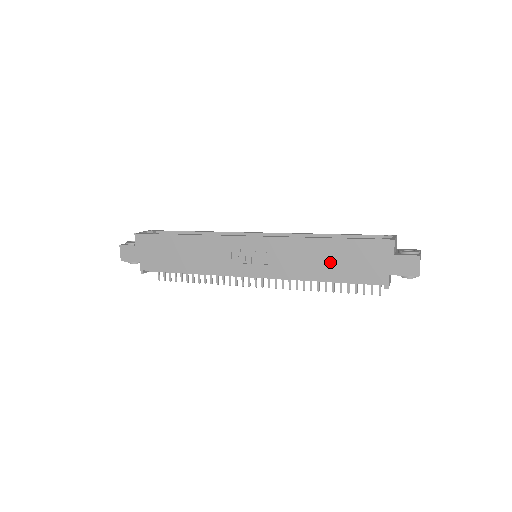
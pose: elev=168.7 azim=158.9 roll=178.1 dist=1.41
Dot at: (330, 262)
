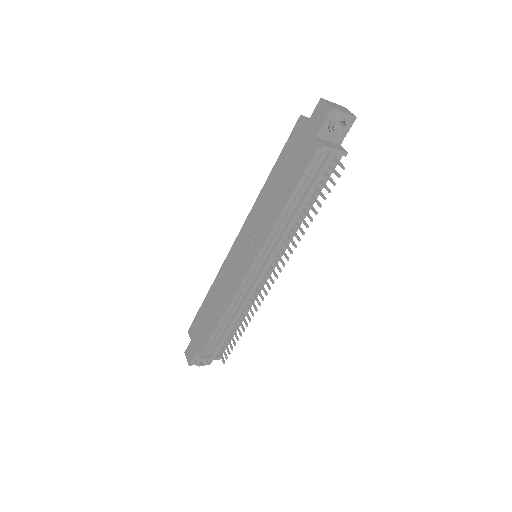
Dot at: (281, 186)
